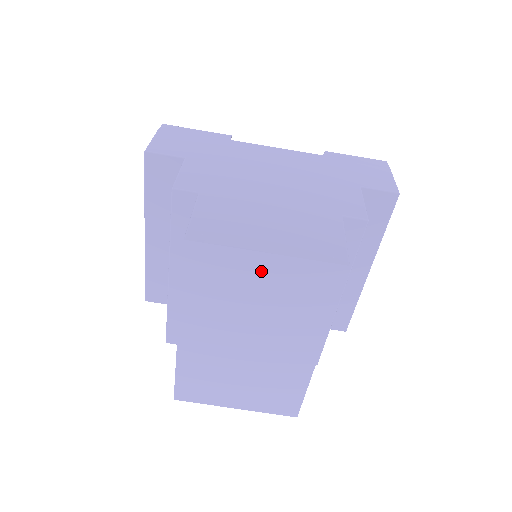
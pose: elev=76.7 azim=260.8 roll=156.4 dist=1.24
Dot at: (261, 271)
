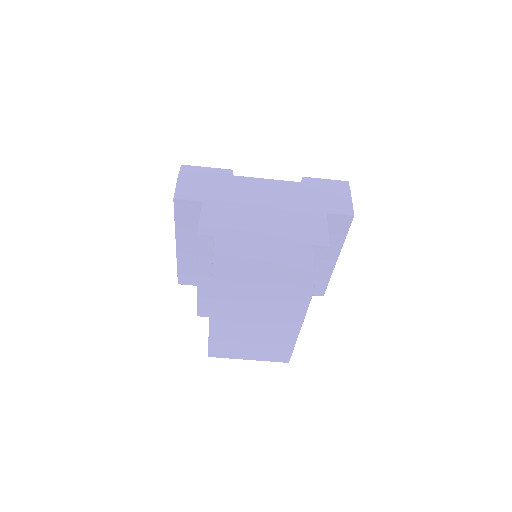
Dot at: (260, 292)
